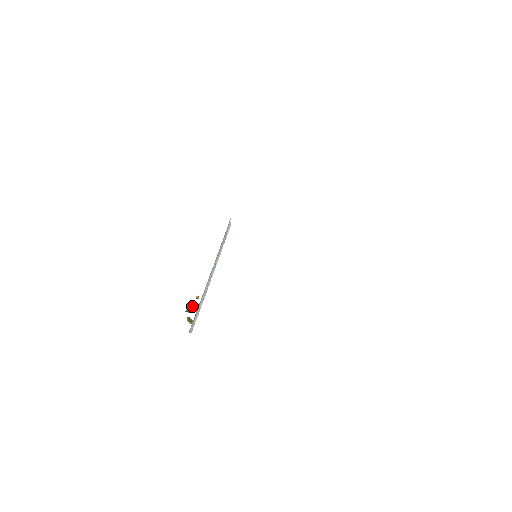
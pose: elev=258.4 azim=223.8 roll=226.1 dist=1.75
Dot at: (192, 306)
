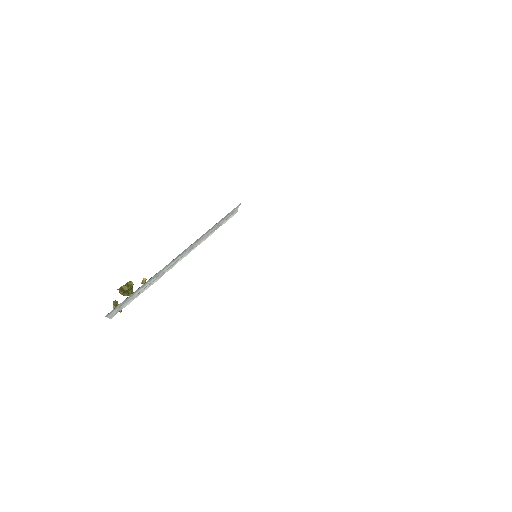
Dot at: (130, 287)
